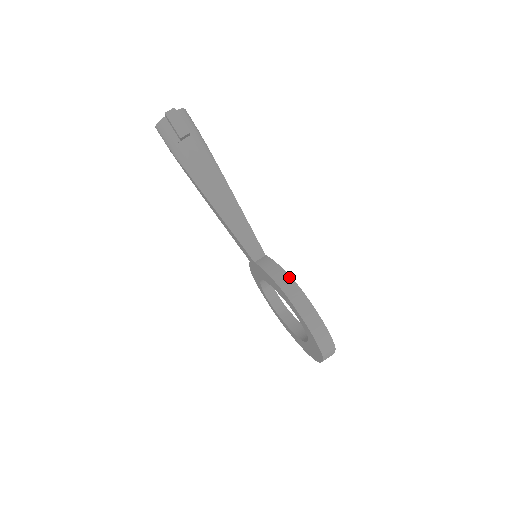
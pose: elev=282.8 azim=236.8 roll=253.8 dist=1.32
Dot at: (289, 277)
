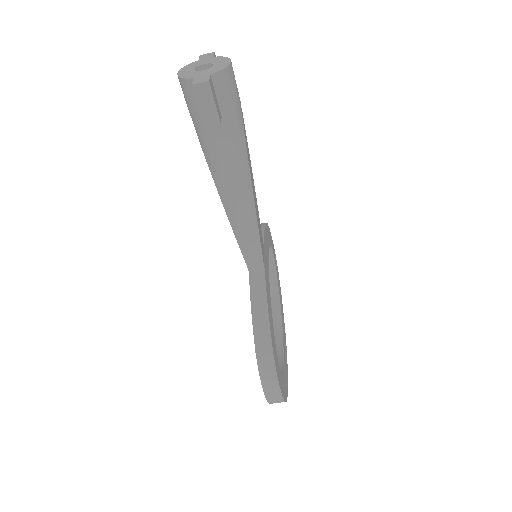
Dot at: (270, 343)
